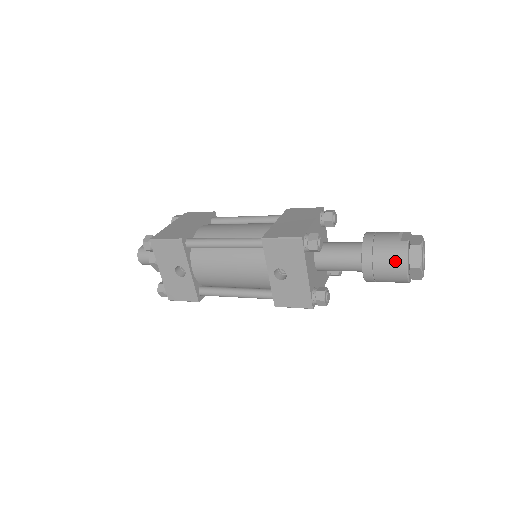
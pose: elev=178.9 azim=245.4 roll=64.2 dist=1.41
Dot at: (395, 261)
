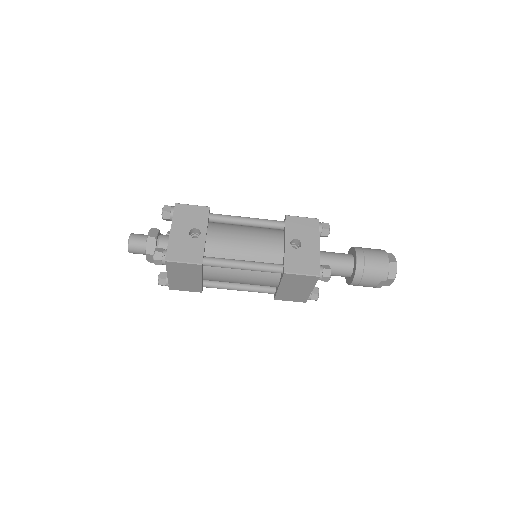
Dot at: (380, 254)
